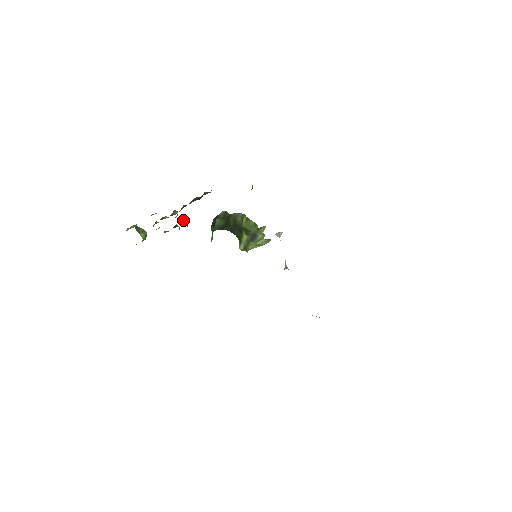
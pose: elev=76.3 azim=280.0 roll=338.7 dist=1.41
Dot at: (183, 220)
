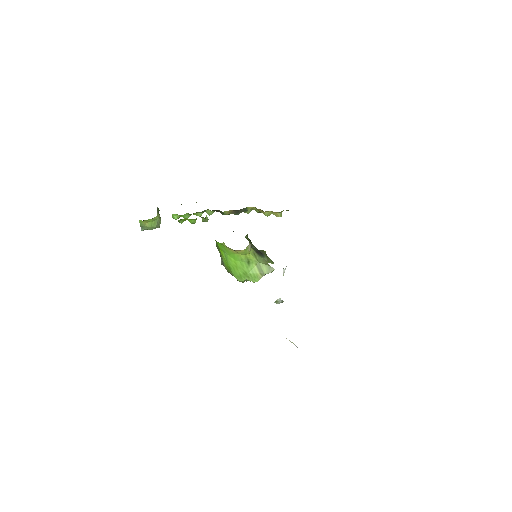
Dot at: occluded
